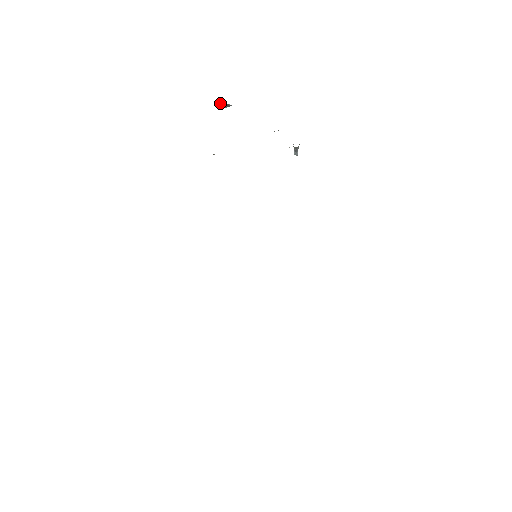
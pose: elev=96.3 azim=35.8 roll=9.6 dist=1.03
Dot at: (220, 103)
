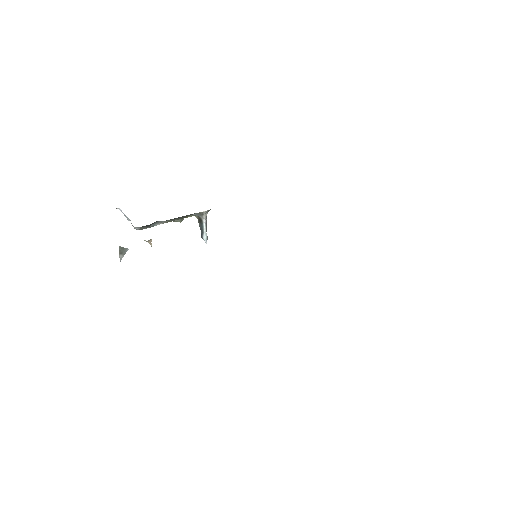
Dot at: occluded
